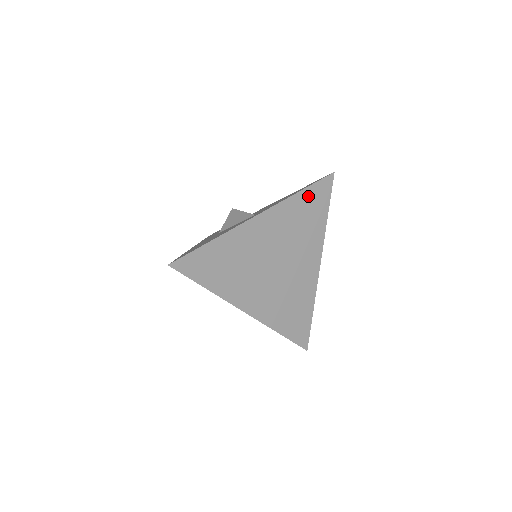
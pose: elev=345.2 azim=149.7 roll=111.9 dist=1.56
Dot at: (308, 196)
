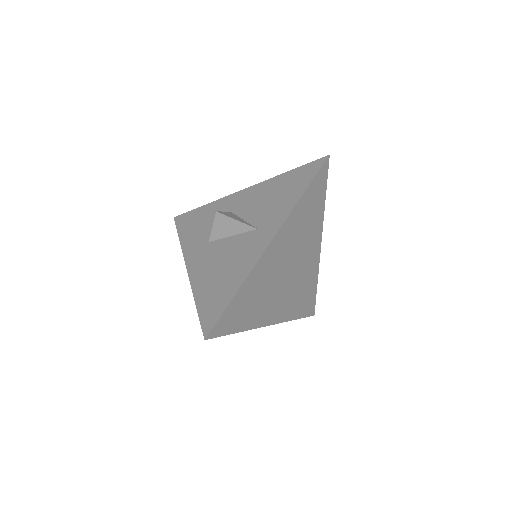
Dot at: (309, 193)
